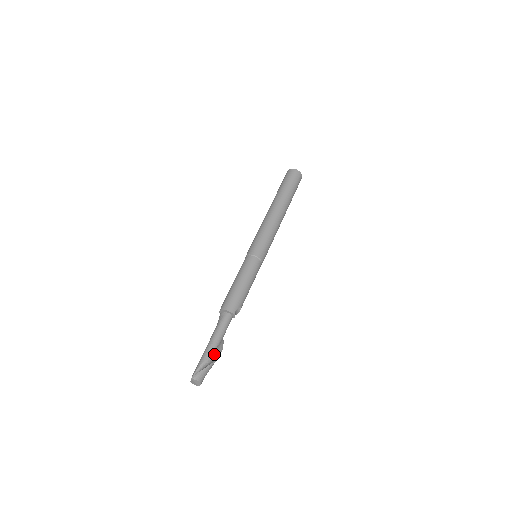
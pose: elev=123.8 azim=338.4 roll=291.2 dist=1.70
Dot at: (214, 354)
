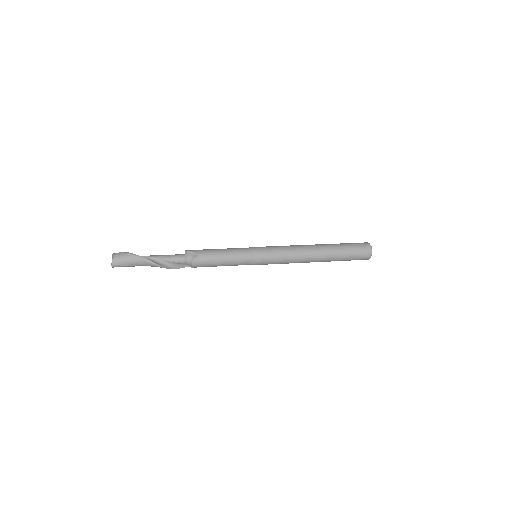
Dot at: (143, 258)
